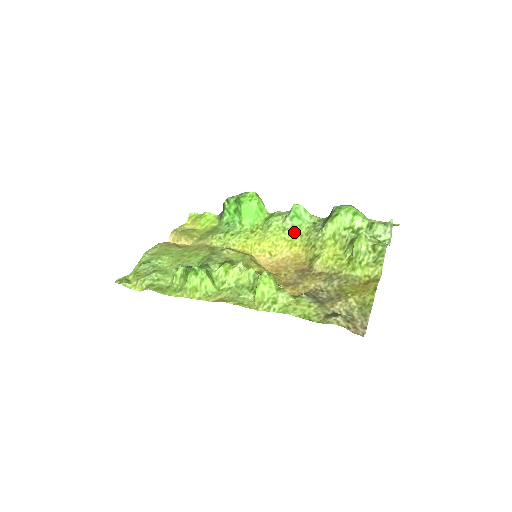
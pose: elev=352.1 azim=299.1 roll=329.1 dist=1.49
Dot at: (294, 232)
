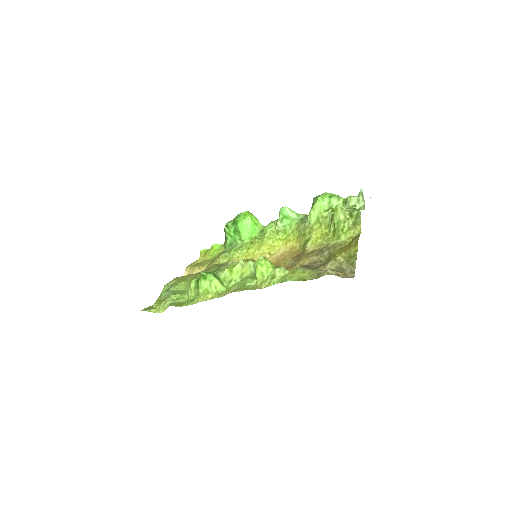
Dot at: (286, 231)
